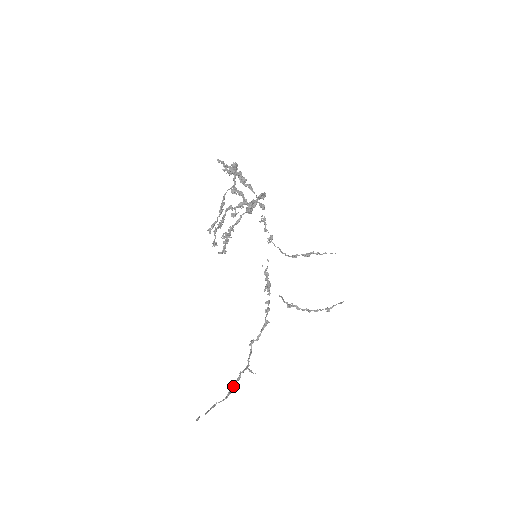
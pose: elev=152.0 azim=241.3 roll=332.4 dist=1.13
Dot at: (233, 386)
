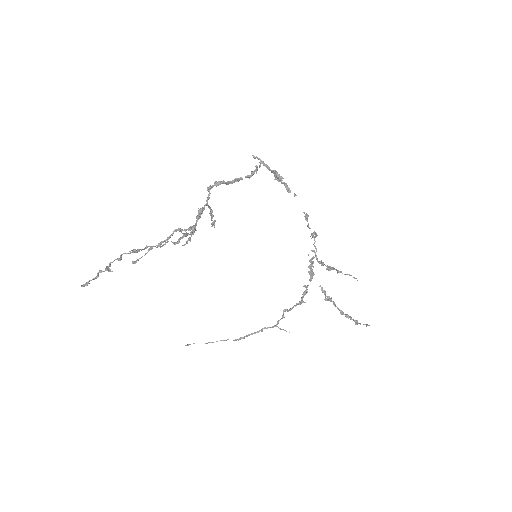
Dot at: (249, 335)
